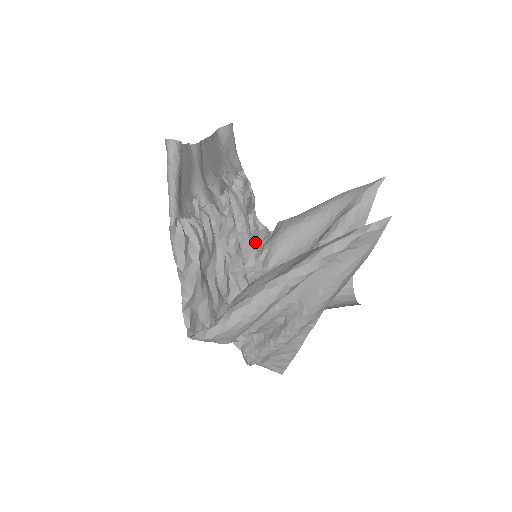
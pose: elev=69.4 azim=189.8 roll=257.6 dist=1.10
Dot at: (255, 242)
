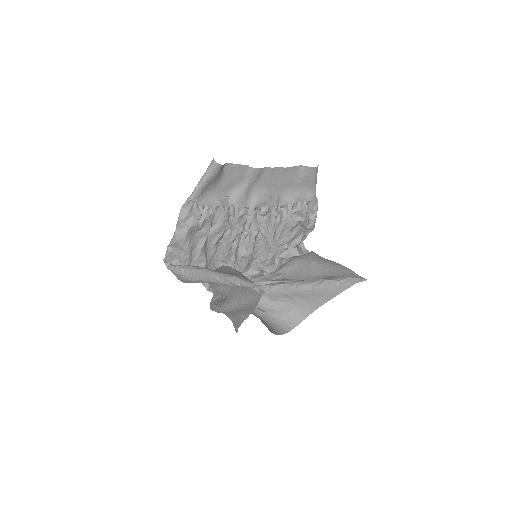
Dot at: (294, 251)
